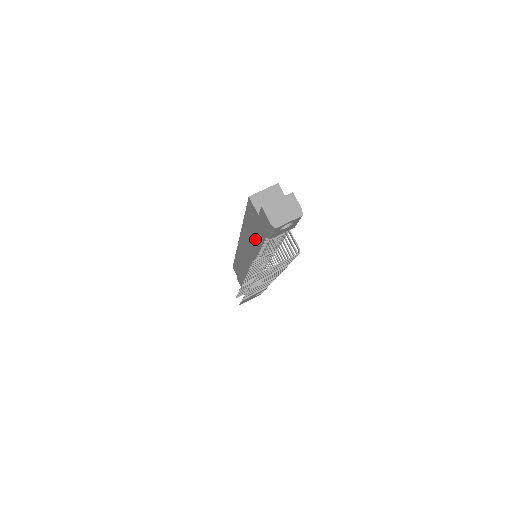
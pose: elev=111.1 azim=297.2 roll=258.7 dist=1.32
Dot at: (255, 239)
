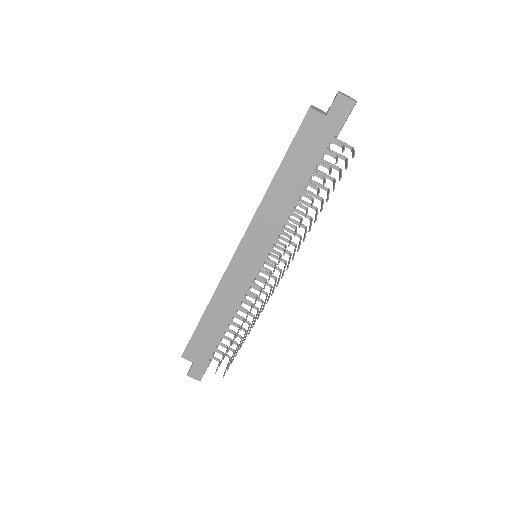
Dot at: (301, 174)
